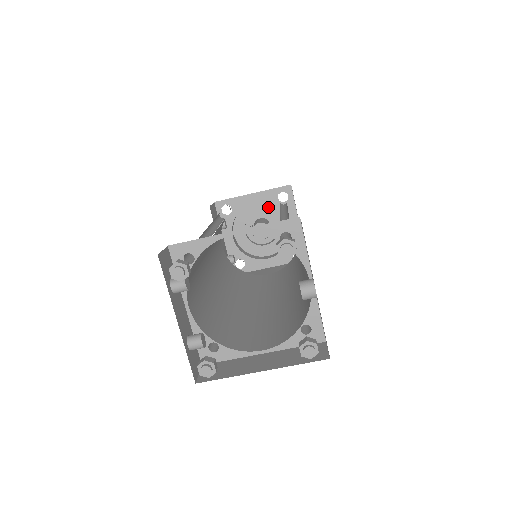
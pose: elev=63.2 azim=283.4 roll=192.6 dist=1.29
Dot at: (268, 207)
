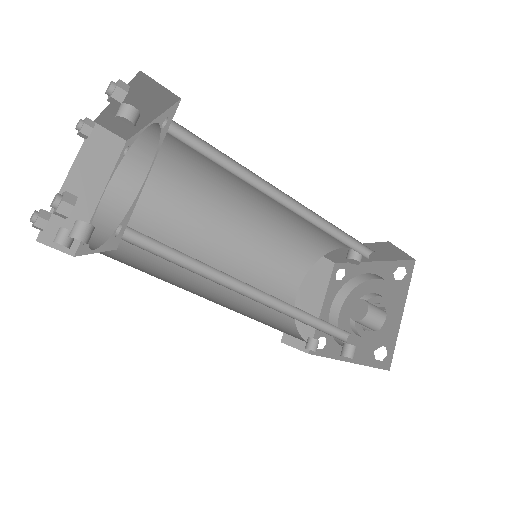
Dot at: (351, 299)
